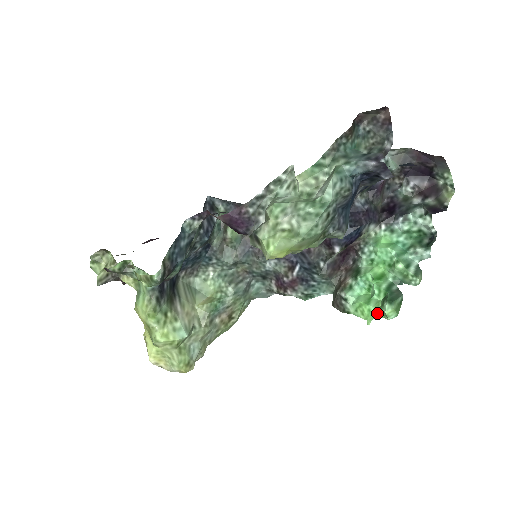
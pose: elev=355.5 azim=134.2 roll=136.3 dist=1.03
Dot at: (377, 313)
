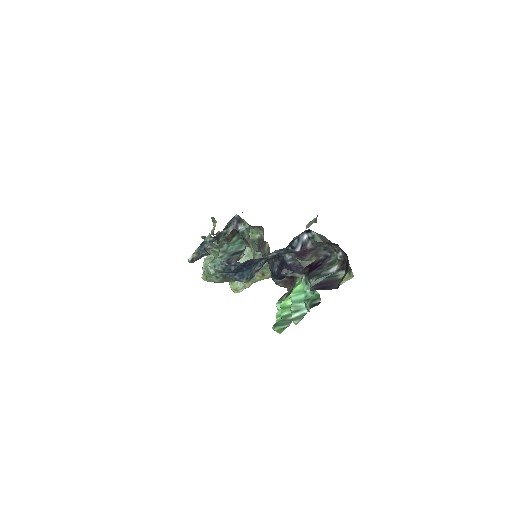
Dot at: occluded
